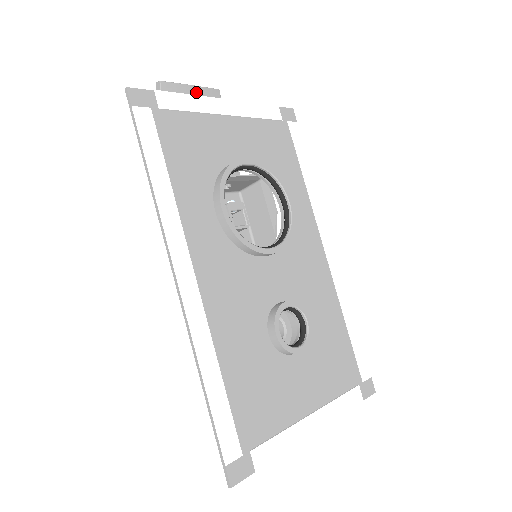
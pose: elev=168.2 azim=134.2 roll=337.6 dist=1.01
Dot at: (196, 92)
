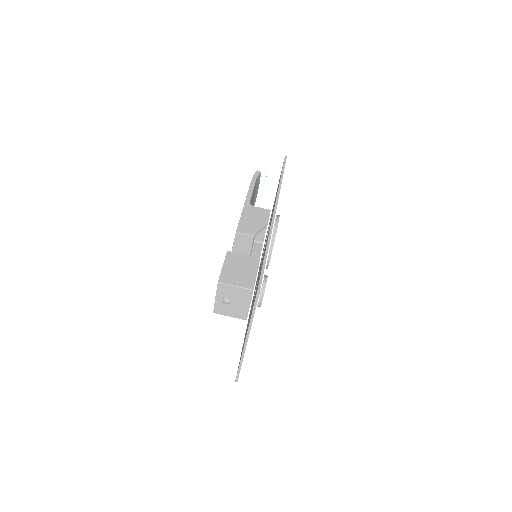
Dot at: (257, 192)
